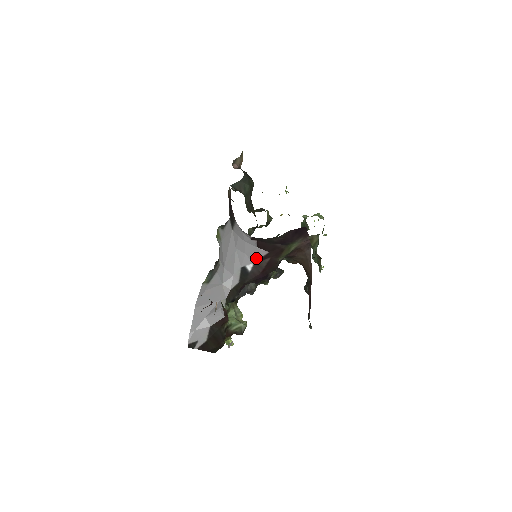
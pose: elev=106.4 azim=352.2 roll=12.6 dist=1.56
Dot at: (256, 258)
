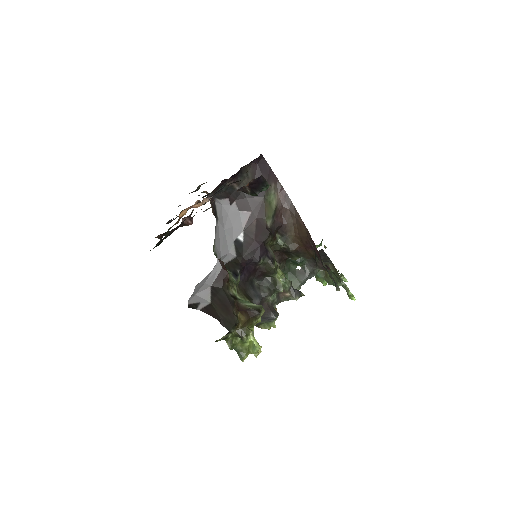
Dot at: (243, 224)
